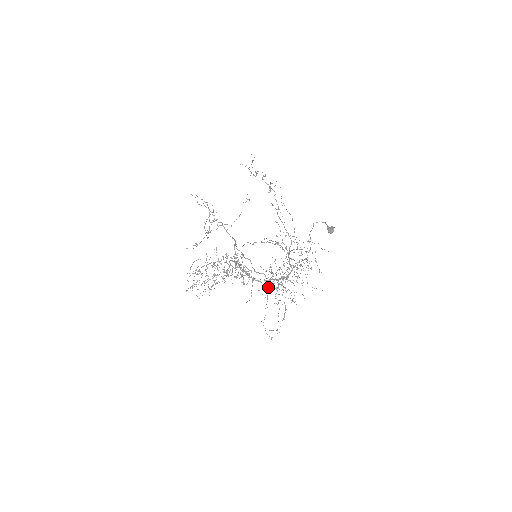
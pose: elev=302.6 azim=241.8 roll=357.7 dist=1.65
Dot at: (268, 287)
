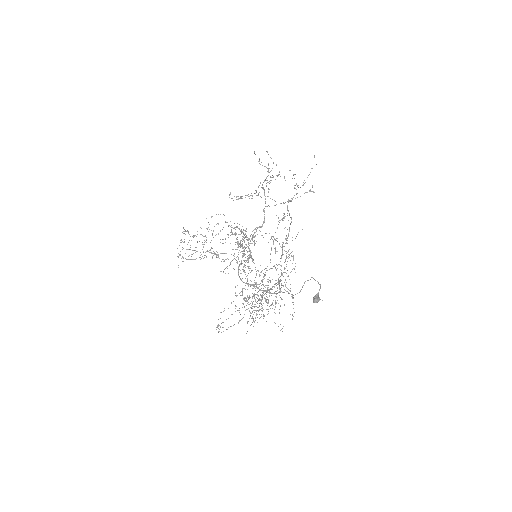
Dot at: (242, 291)
